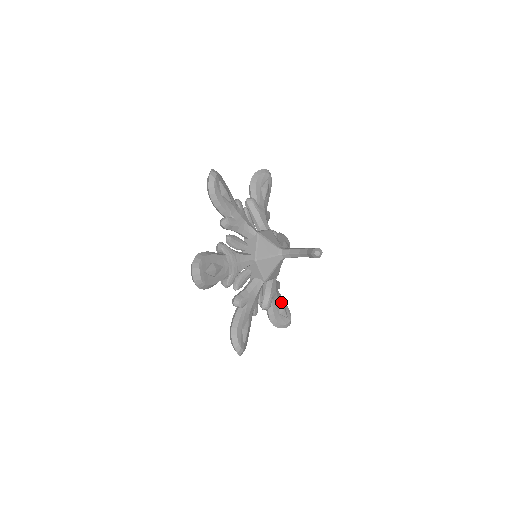
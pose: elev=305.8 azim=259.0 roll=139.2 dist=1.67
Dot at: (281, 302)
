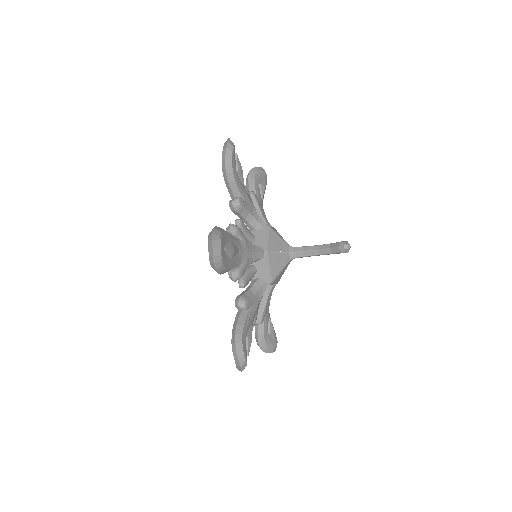
Dot at: occluded
